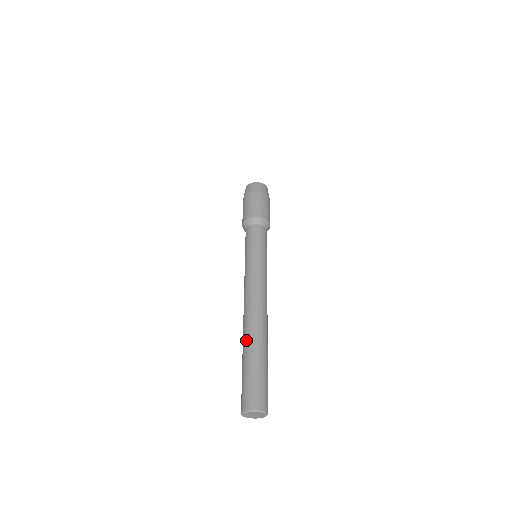
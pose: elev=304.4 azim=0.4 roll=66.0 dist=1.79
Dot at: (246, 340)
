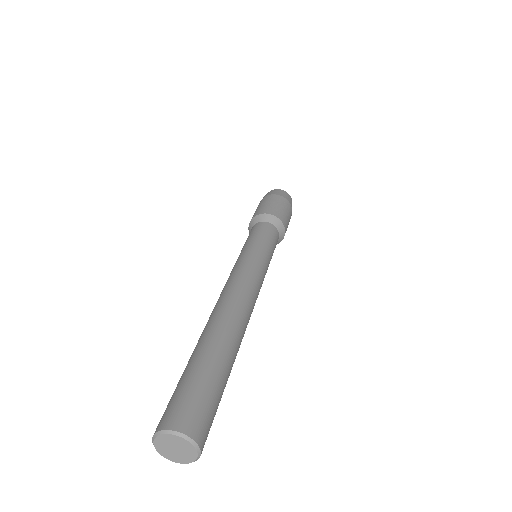
Dot at: occluded
